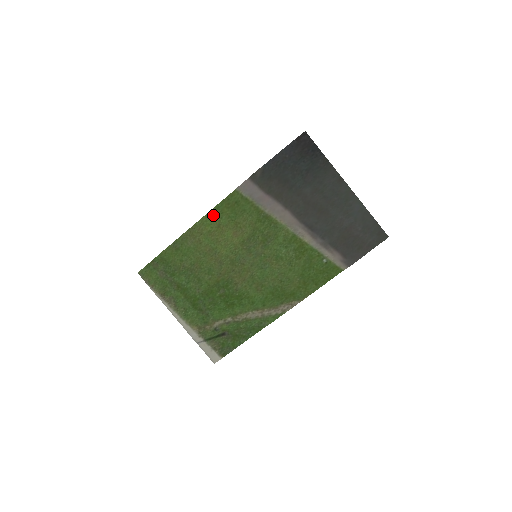
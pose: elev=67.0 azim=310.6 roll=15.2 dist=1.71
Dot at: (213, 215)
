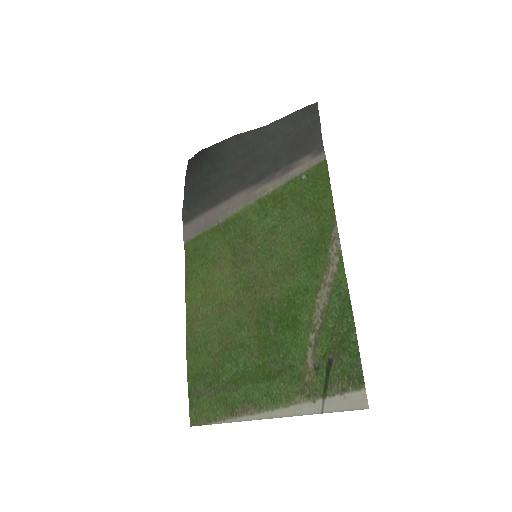
Dot at: (190, 283)
